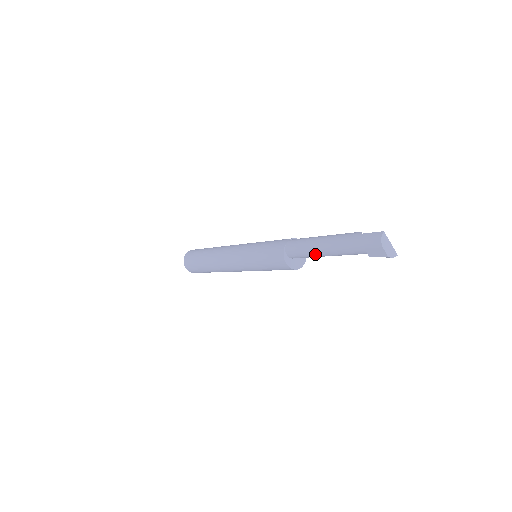
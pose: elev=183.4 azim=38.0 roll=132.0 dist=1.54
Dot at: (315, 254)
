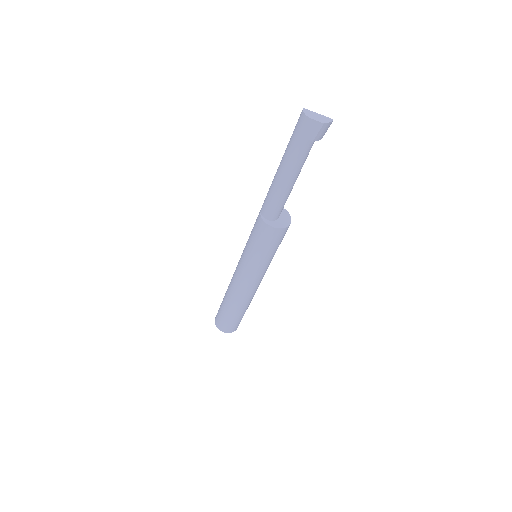
Dot at: (282, 192)
